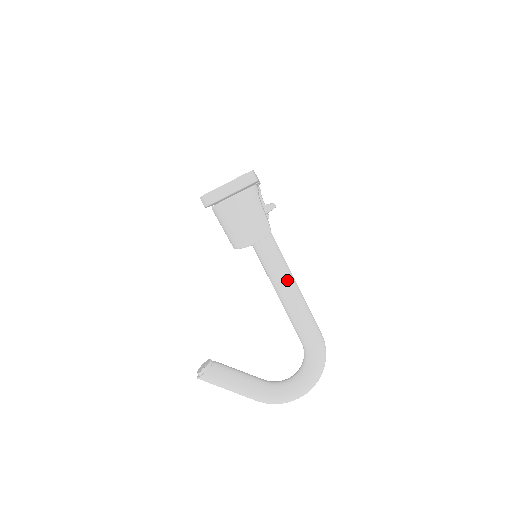
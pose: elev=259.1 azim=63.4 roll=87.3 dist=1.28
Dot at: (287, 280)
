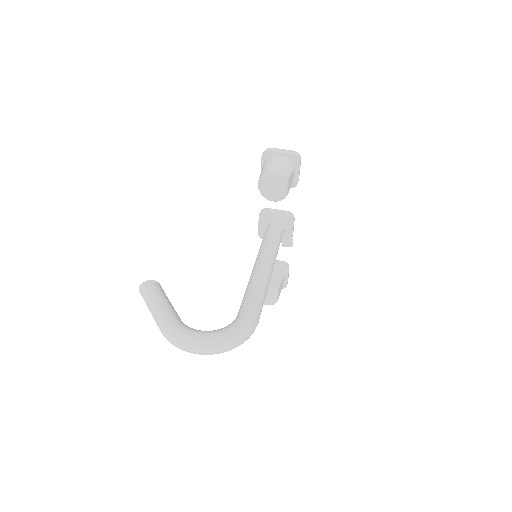
Dot at: (265, 270)
